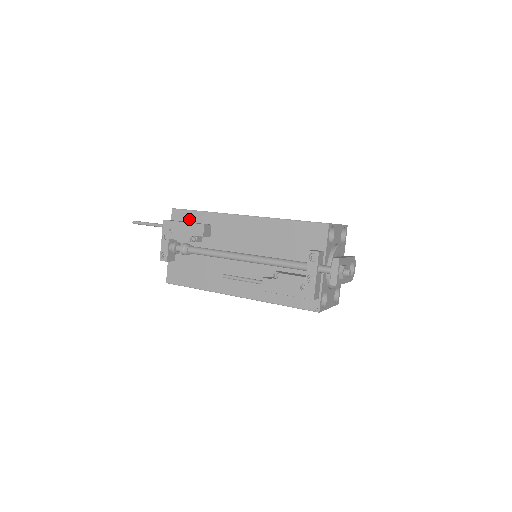
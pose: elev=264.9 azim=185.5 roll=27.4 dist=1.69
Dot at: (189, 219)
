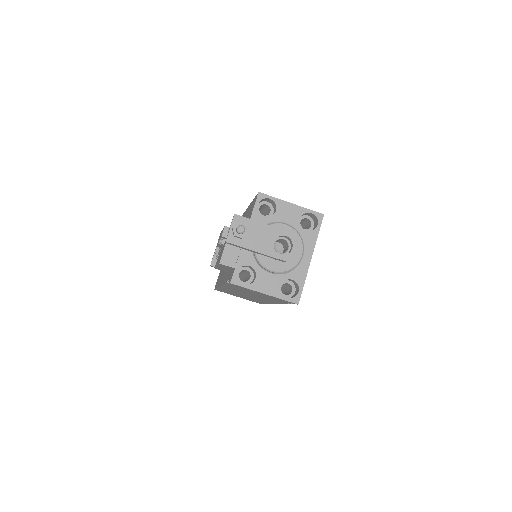
Dot at: occluded
